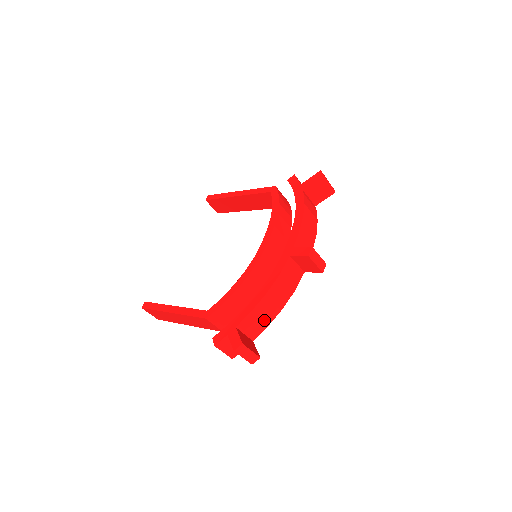
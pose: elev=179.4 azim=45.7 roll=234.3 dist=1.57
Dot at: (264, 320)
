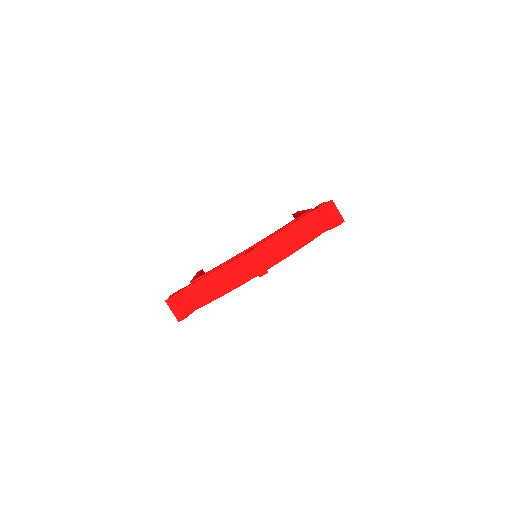
Dot at: (207, 296)
